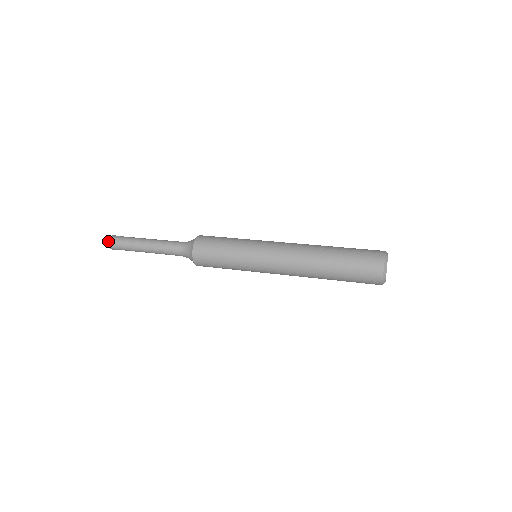
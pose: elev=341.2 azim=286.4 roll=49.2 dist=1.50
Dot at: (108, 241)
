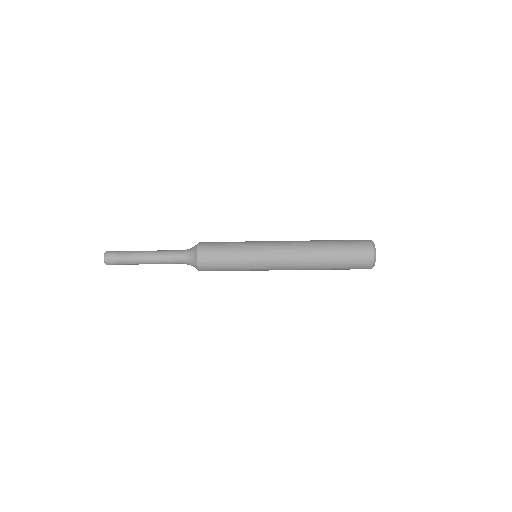
Dot at: (104, 255)
